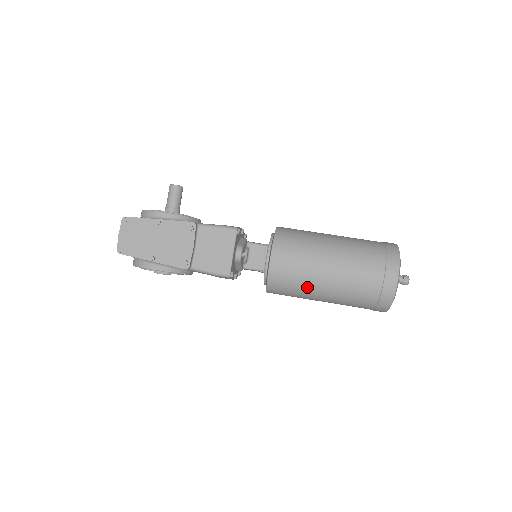
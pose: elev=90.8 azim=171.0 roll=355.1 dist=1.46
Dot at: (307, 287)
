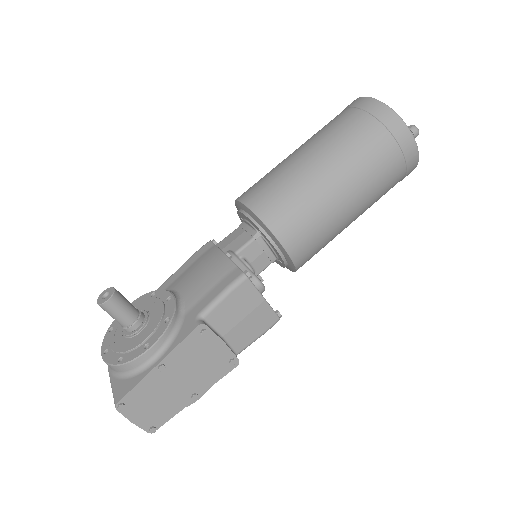
Dot at: (336, 235)
